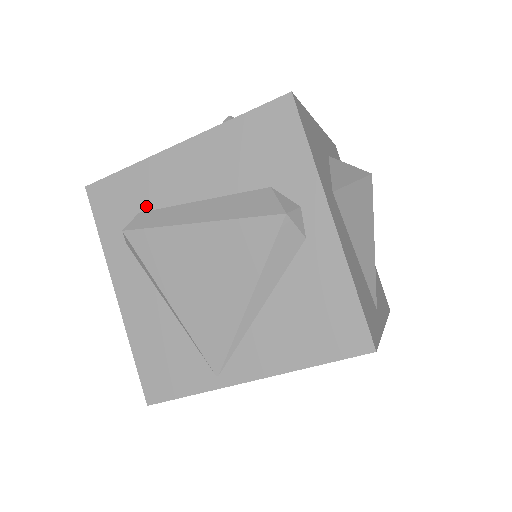
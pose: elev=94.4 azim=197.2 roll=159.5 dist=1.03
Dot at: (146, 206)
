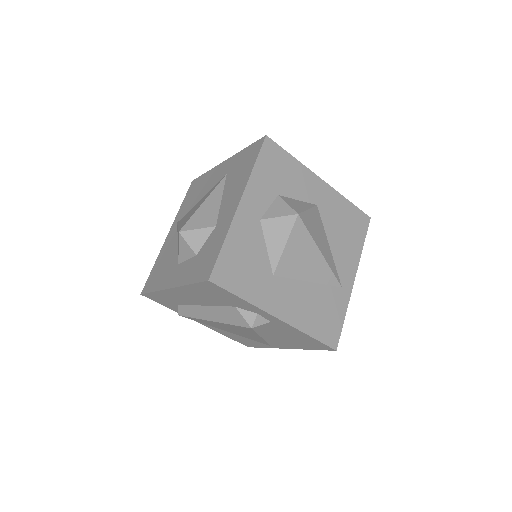
Dot at: (179, 304)
